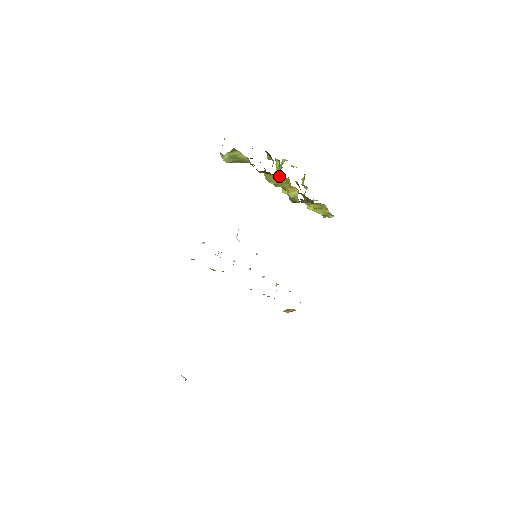
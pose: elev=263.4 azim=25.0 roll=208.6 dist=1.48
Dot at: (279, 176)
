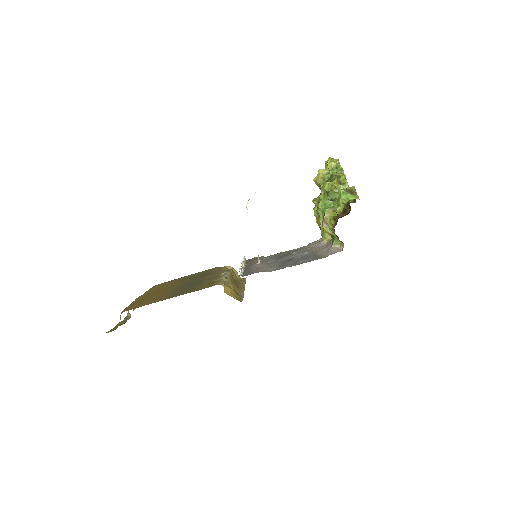
Dot at: occluded
